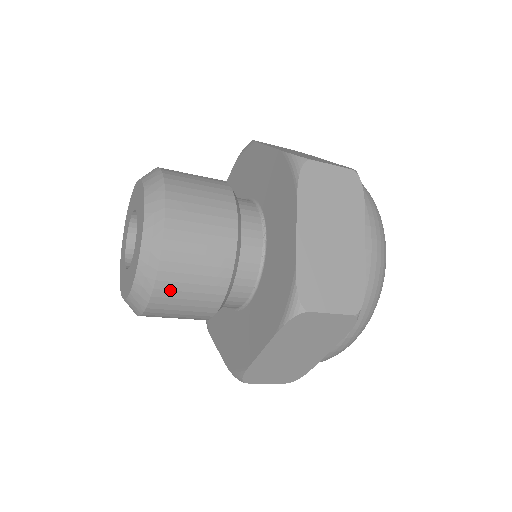
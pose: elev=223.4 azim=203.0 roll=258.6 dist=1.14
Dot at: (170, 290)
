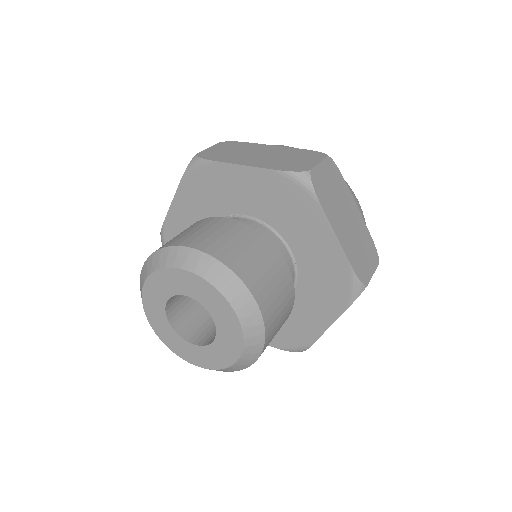
Dot at: (250, 274)
